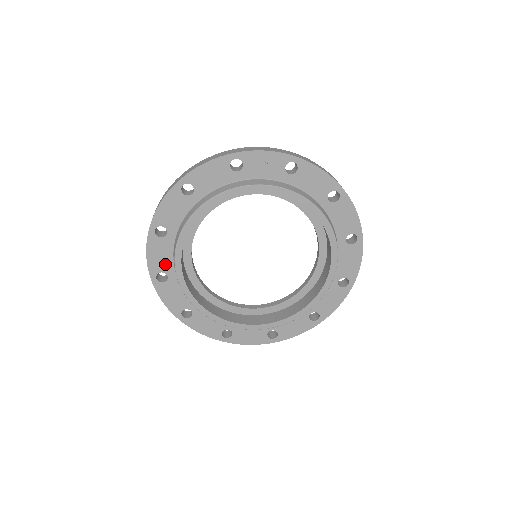
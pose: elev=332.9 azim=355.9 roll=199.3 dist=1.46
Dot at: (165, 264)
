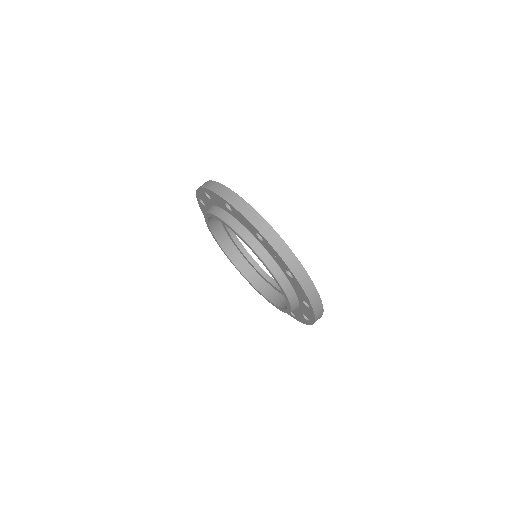
Dot at: (205, 202)
